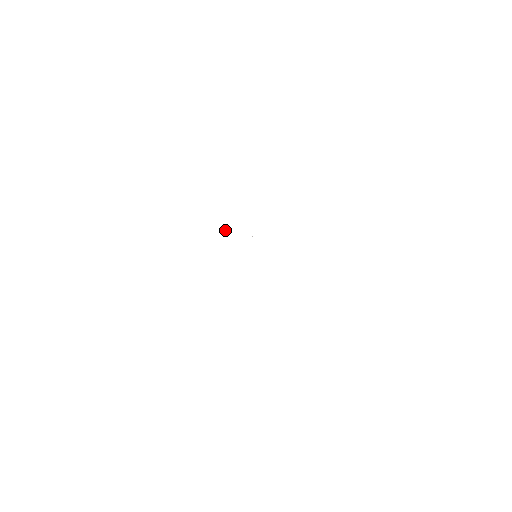
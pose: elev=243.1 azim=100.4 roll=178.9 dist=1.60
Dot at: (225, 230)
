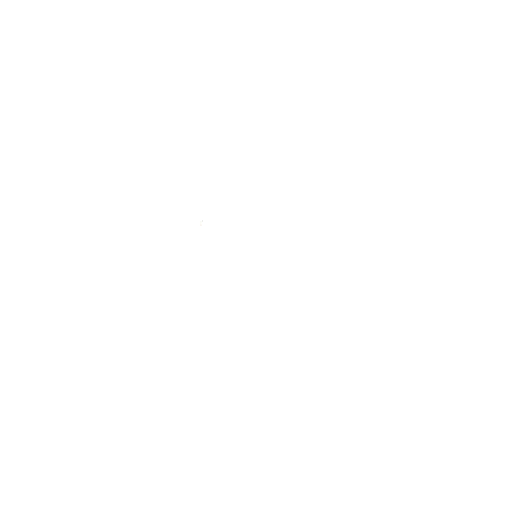
Dot at: (201, 224)
